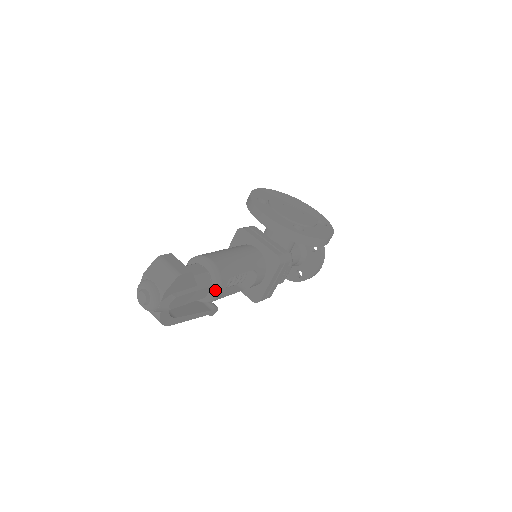
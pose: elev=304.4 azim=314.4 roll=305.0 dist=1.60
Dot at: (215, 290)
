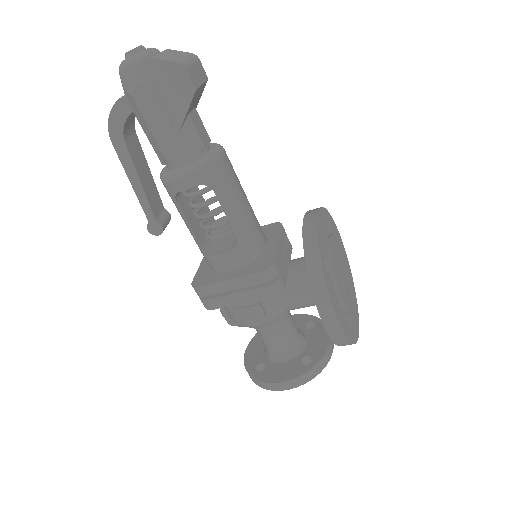
Dot at: (185, 169)
